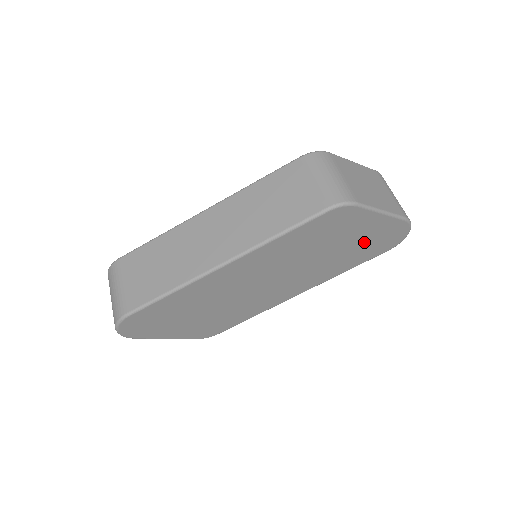
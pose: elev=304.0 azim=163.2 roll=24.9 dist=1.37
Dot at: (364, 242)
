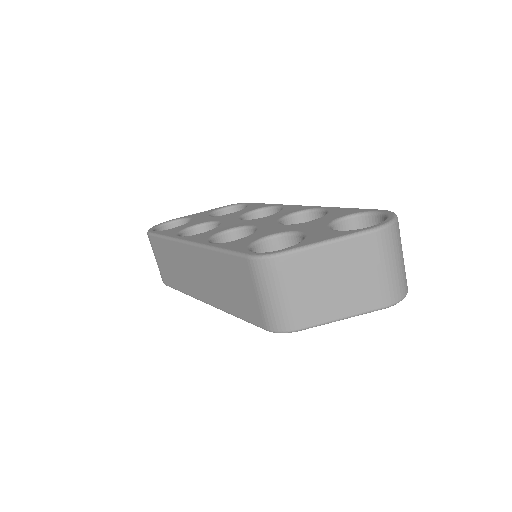
Dot at: occluded
